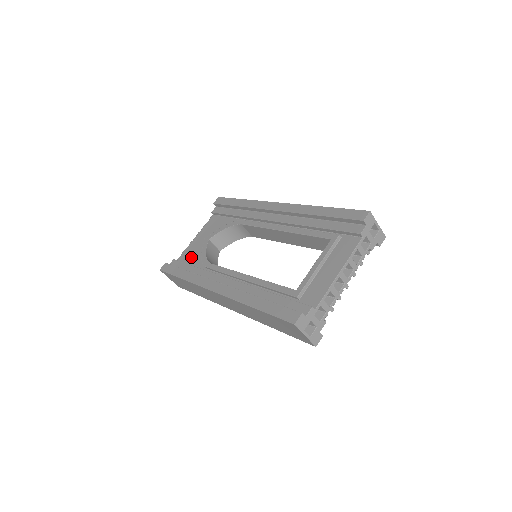
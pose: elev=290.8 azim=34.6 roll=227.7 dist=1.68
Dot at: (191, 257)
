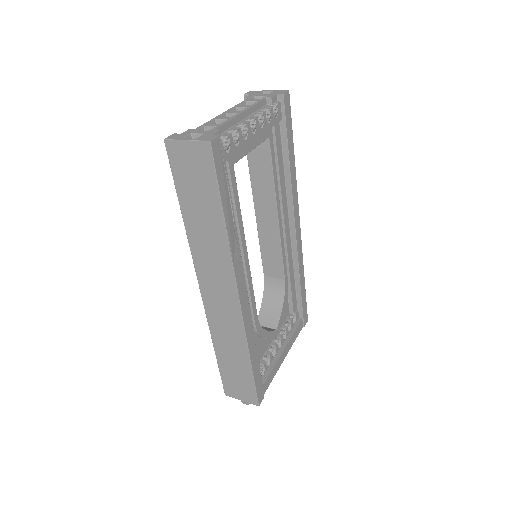
Dot at: occluded
